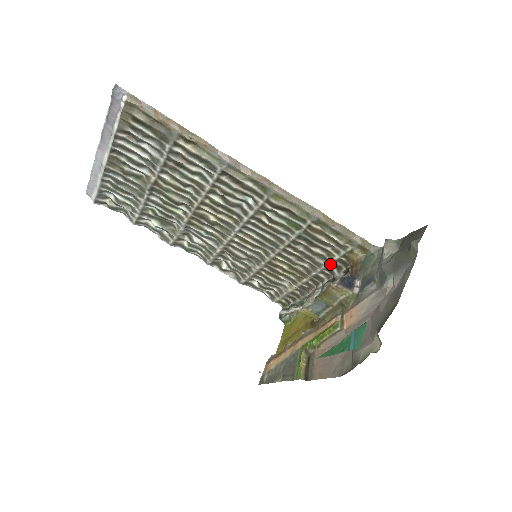
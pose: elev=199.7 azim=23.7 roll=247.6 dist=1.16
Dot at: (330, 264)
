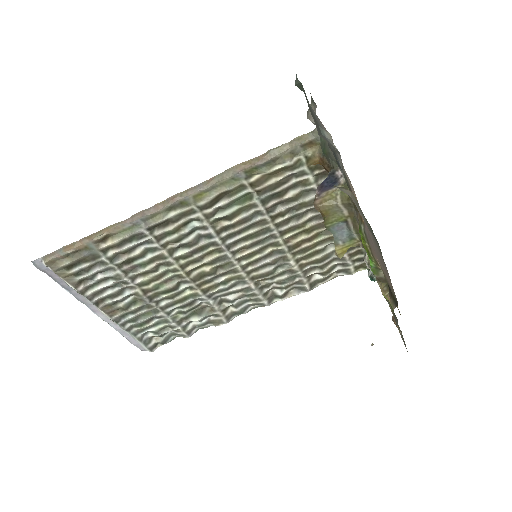
Dot at: occluded
